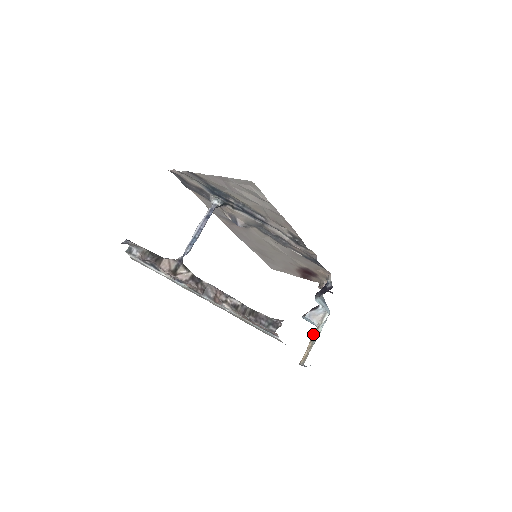
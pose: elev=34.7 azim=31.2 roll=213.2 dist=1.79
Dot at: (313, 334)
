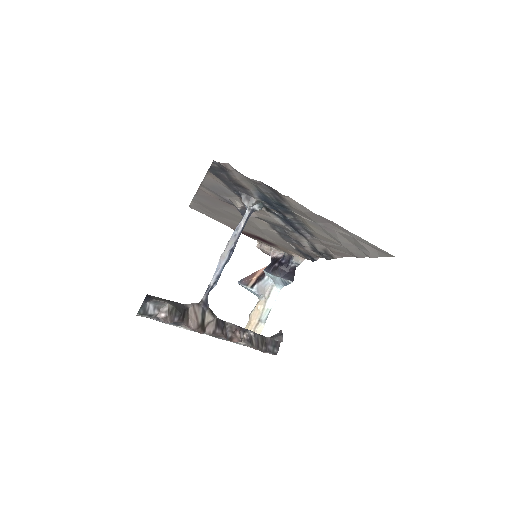
Dot at: (259, 309)
